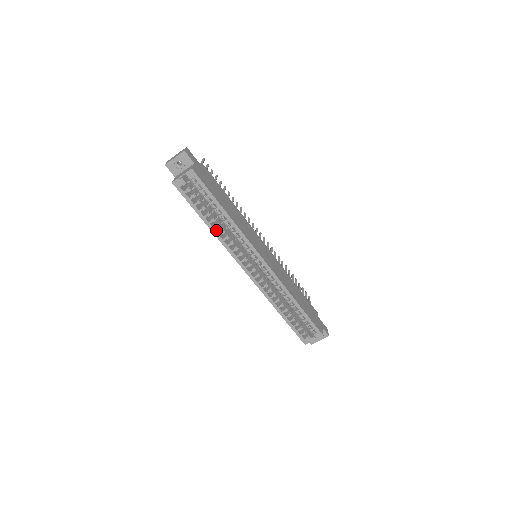
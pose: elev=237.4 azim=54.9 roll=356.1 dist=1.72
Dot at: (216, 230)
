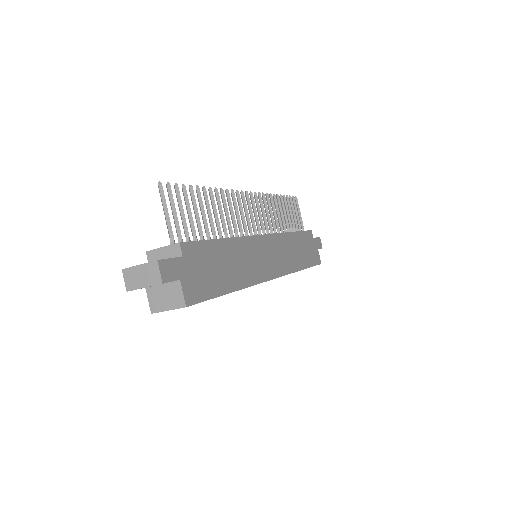
Dot at: occluded
